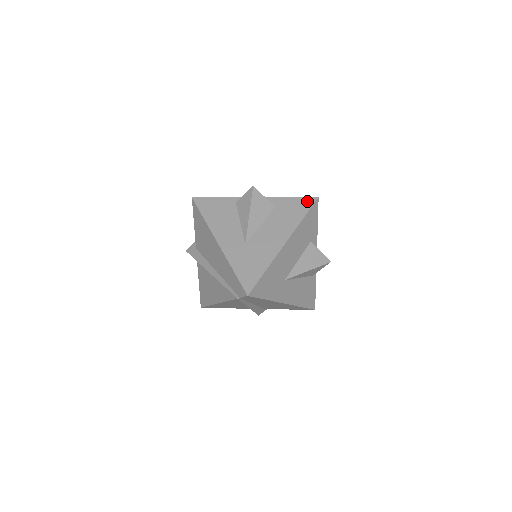
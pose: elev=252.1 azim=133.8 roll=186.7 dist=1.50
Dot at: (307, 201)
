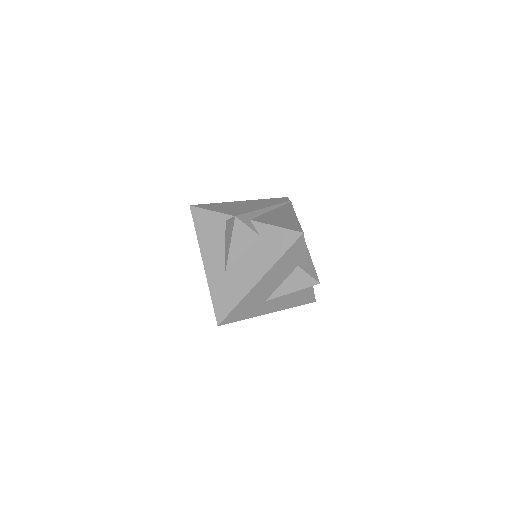
Dot at: (291, 235)
